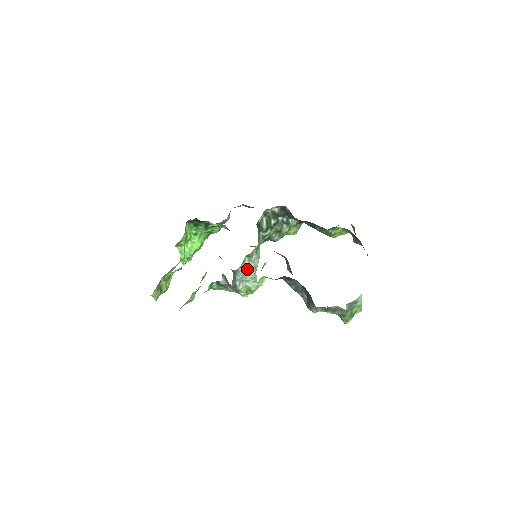
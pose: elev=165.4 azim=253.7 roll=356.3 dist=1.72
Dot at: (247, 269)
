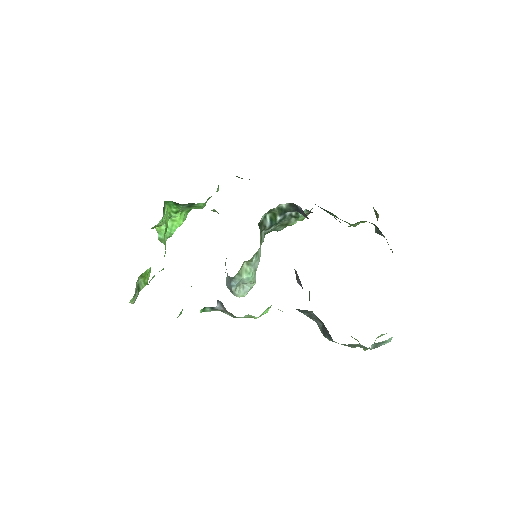
Dot at: (245, 274)
